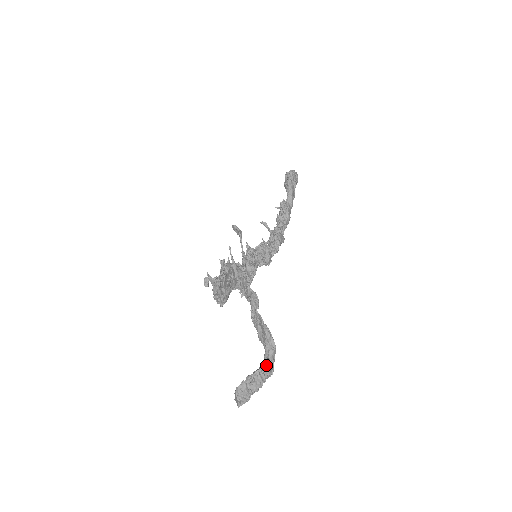
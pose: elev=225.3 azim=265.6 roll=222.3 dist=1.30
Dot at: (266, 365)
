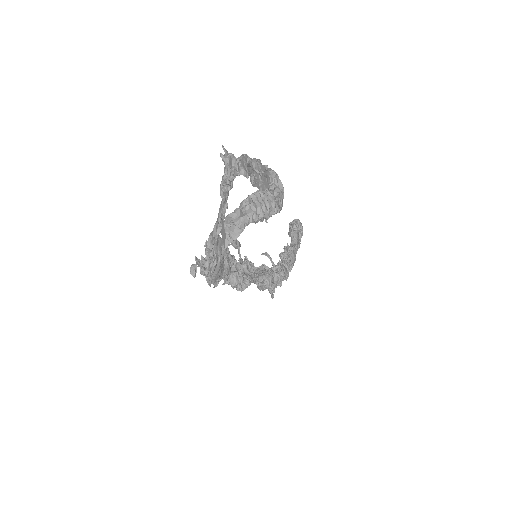
Dot at: (270, 192)
